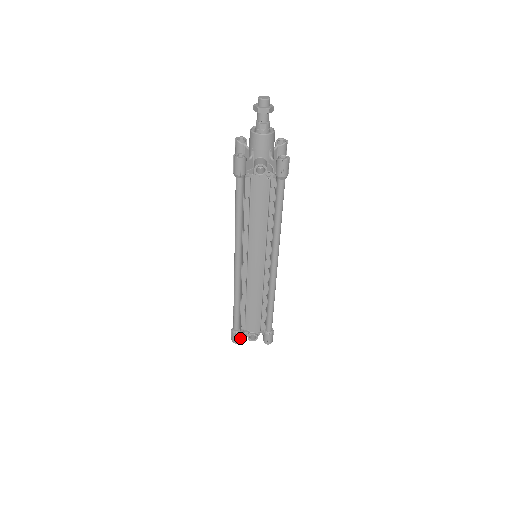
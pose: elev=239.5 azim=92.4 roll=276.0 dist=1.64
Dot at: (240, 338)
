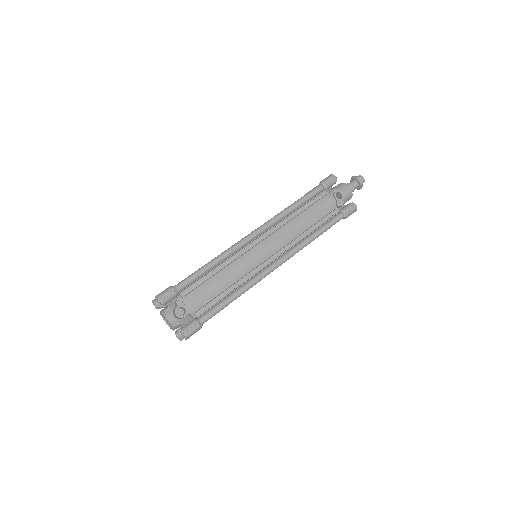
Dot at: (167, 302)
